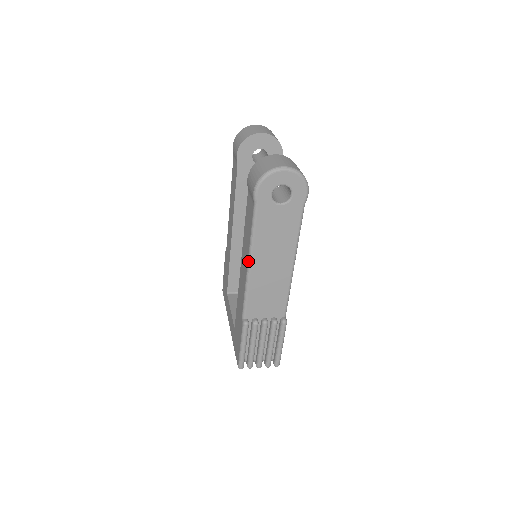
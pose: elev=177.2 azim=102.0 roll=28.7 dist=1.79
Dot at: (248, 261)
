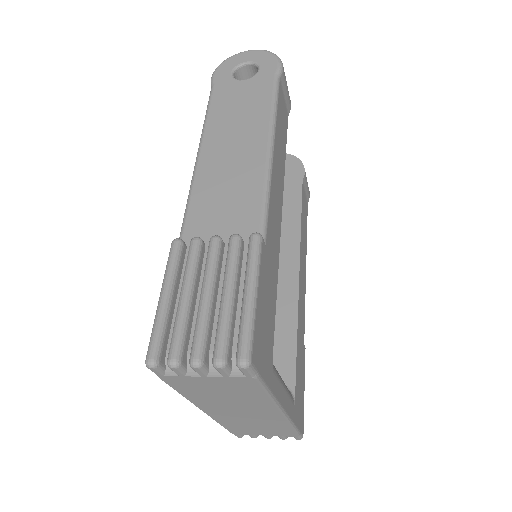
Dot at: occluded
